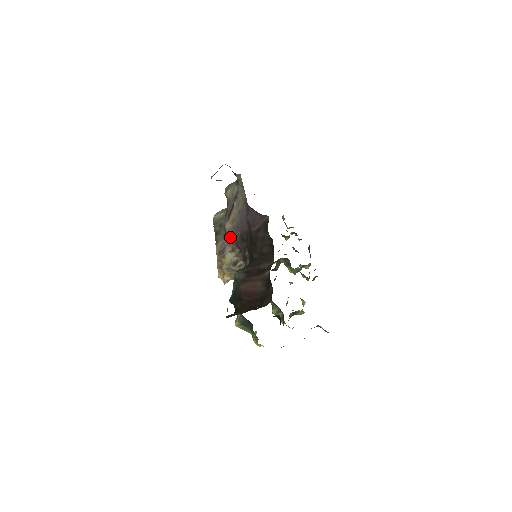
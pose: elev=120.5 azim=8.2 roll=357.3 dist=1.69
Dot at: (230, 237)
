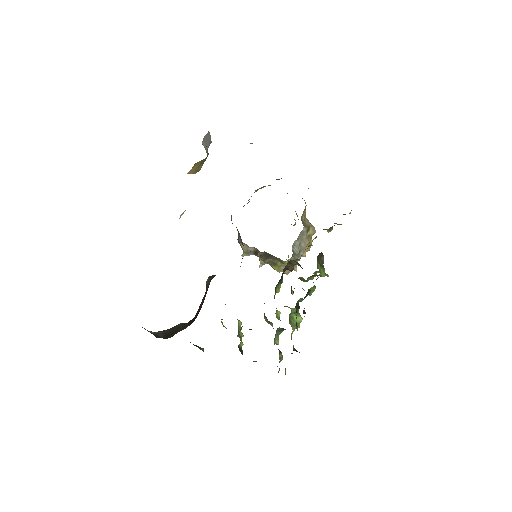
Dot at: (237, 229)
